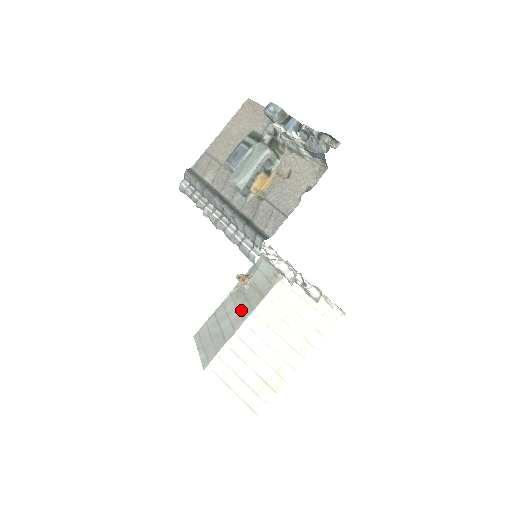
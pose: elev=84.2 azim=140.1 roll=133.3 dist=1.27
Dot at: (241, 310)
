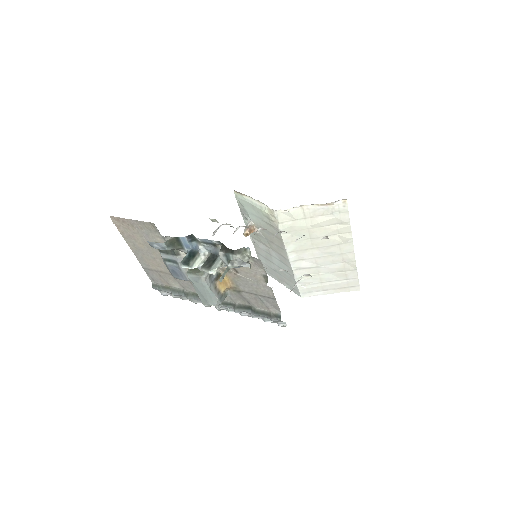
Dot at: (276, 251)
